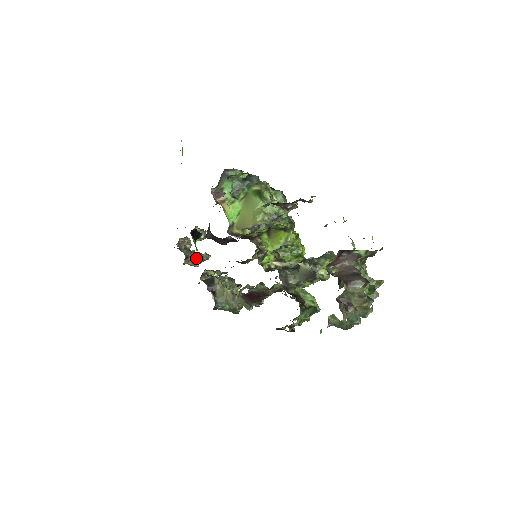
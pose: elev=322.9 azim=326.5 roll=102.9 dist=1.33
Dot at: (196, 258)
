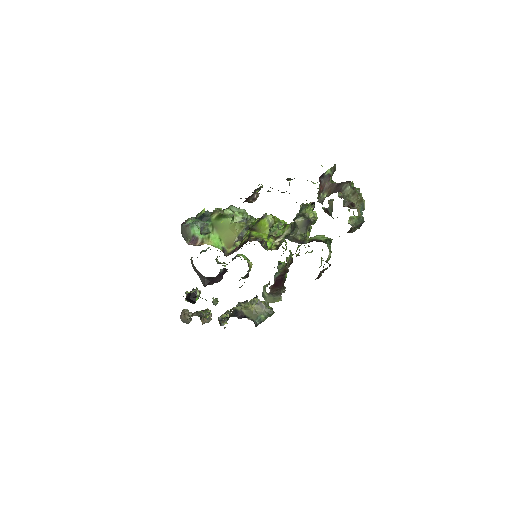
Dot at: (206, 314)
